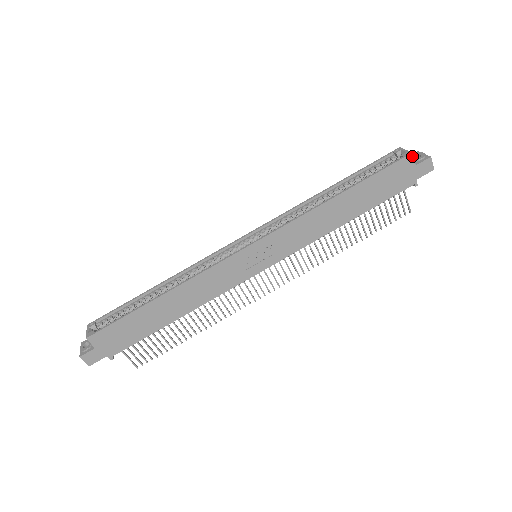
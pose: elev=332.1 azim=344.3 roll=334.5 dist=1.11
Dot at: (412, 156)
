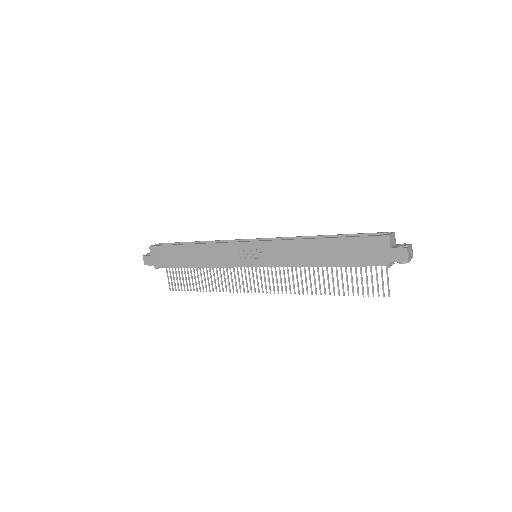
Dot at: (389, 238)
